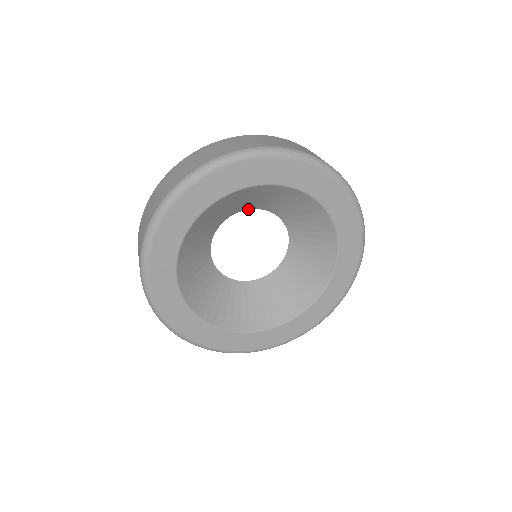
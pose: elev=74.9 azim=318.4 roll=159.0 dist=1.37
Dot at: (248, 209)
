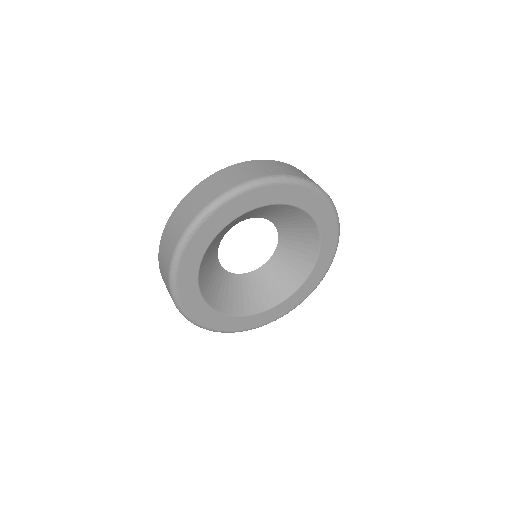
Dot at: occluded
